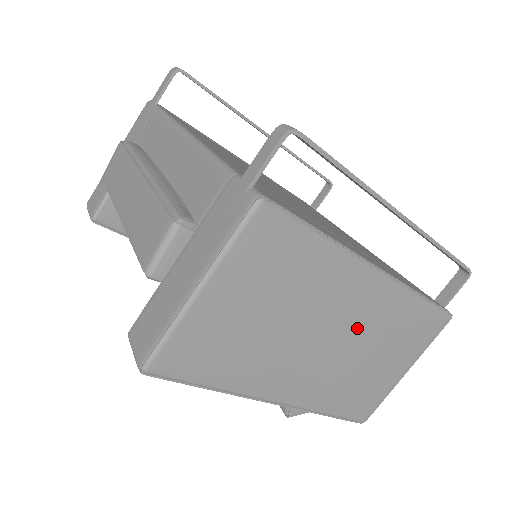
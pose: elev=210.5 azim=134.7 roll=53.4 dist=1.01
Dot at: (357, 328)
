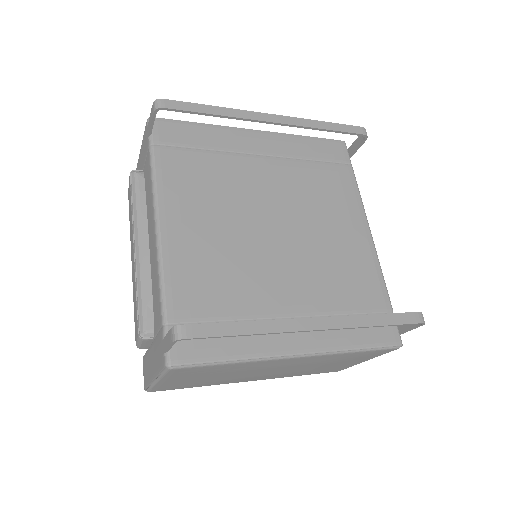
Dot at: (296, 366)
